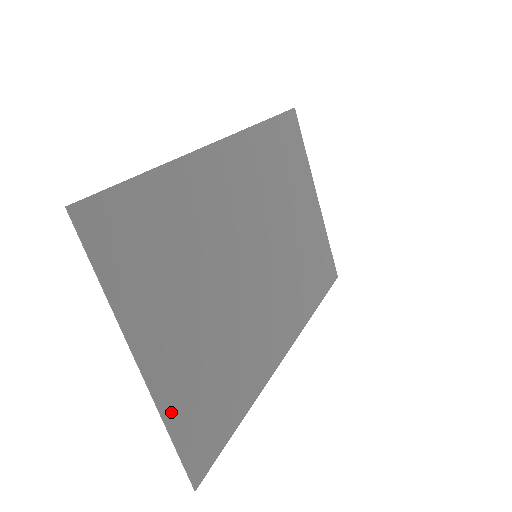
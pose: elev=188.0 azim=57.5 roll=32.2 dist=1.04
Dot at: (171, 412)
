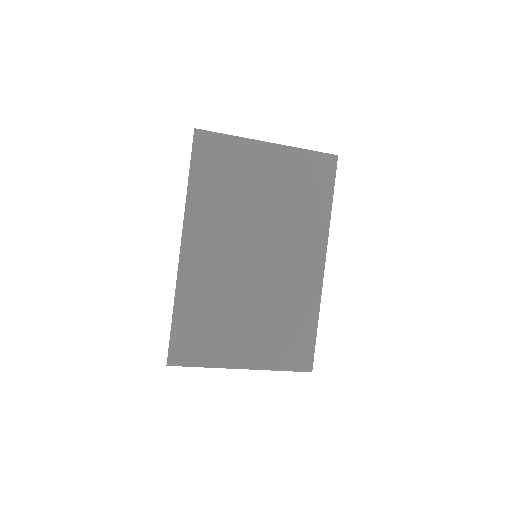
Dot at: (272, 365)
